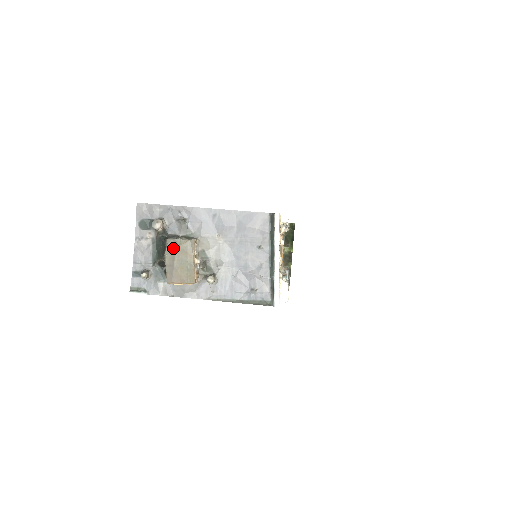
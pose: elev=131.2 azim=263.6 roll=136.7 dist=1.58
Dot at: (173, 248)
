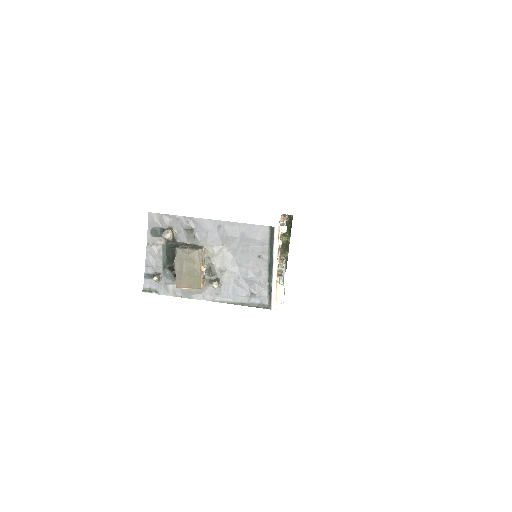
Dot at: (182, 257)
